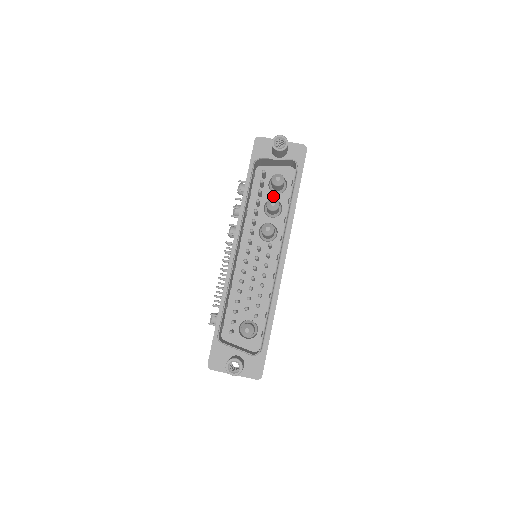
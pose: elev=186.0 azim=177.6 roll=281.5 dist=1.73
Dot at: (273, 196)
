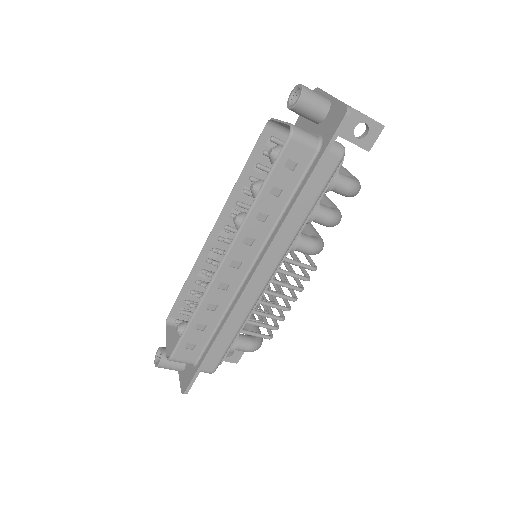
Dot at: occluded
